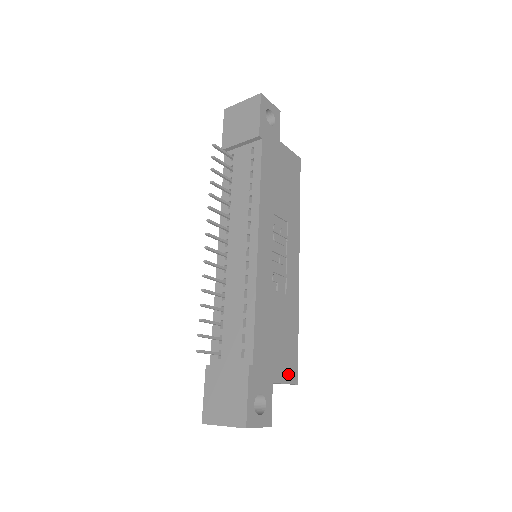
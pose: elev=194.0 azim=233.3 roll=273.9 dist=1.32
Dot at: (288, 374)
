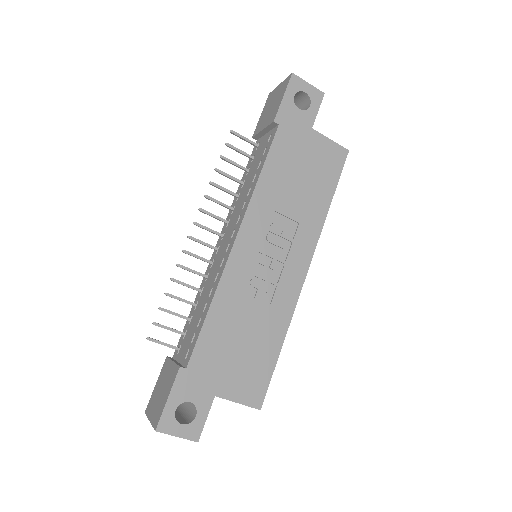
Dot at: (246, 394)
